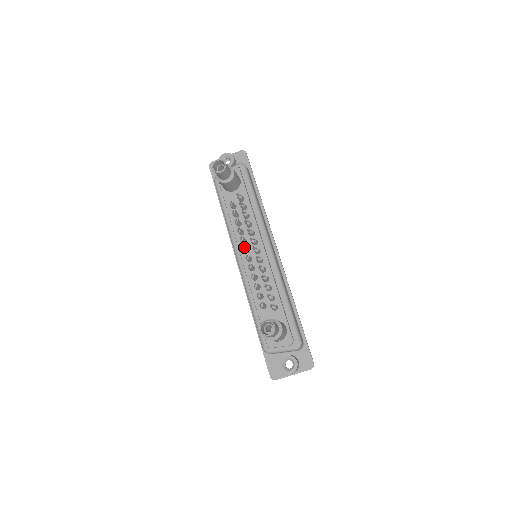
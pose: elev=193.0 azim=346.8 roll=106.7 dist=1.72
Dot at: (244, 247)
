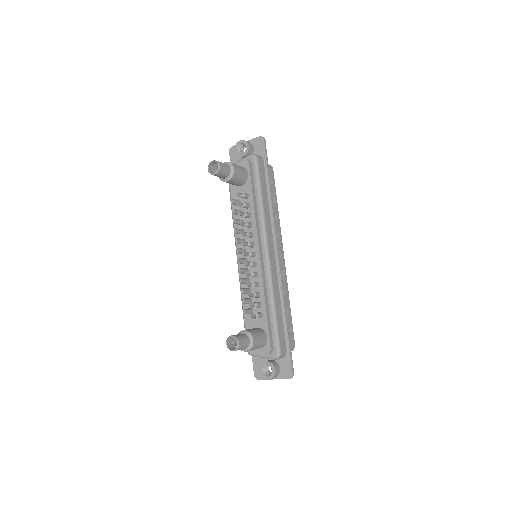
Dot at: (240, 249)
